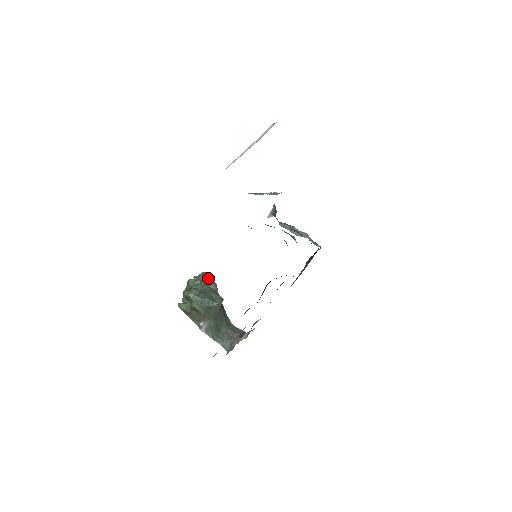
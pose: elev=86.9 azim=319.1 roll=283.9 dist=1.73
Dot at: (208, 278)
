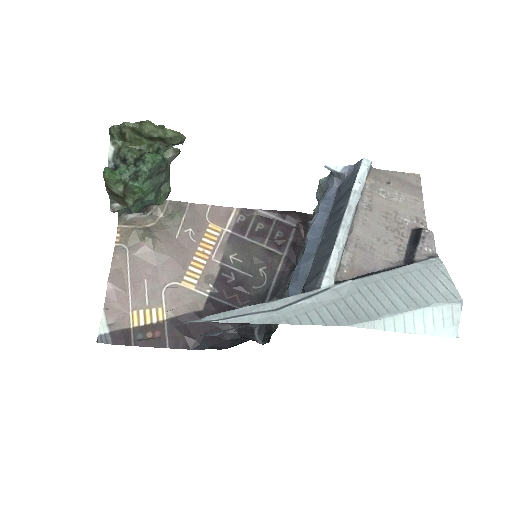
Dot at: (178, 144)
